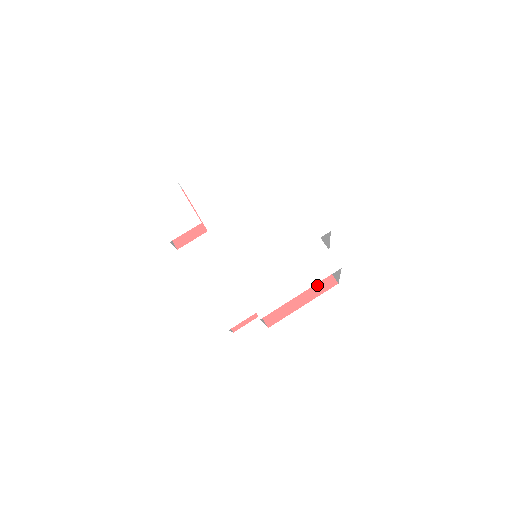
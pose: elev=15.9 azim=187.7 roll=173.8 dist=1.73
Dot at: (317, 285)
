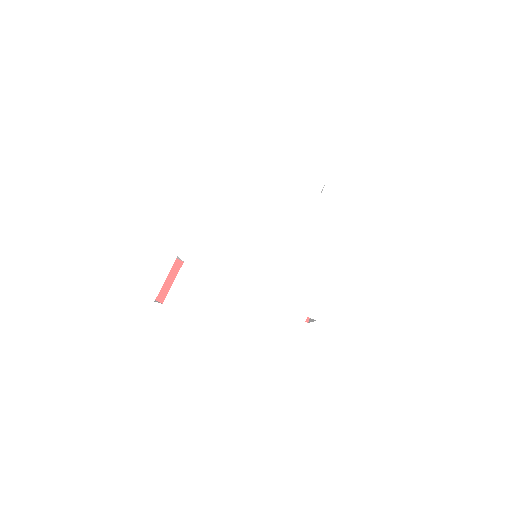
Dot at: occluded
